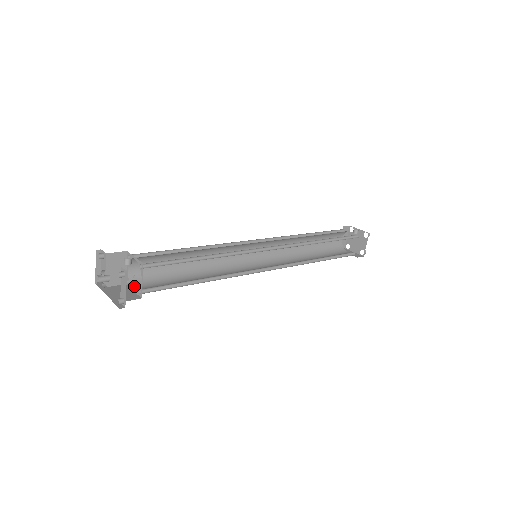
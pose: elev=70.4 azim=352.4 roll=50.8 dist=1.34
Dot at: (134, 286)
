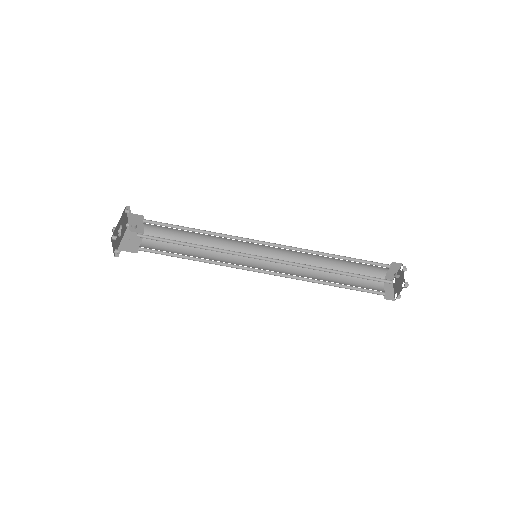
Dot at: (144, 240)
